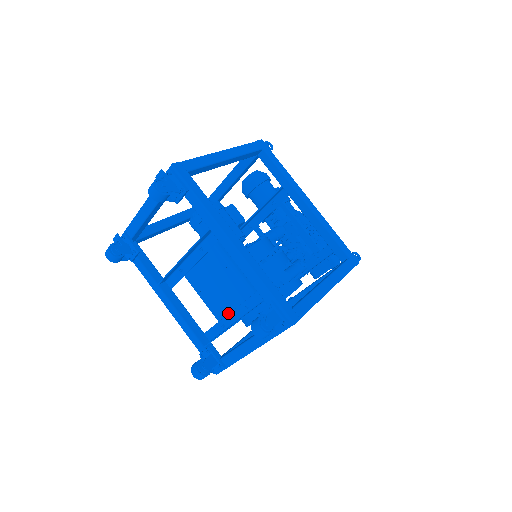
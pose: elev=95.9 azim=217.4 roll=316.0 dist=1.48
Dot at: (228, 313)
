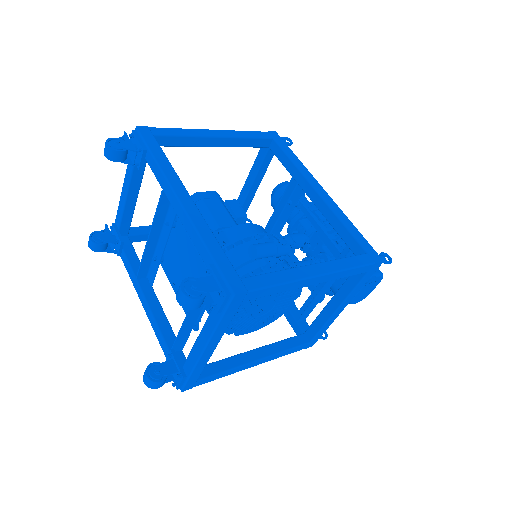
Dot at: occluded
